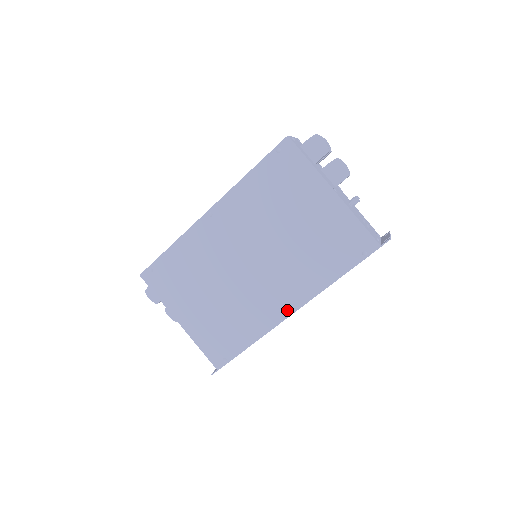
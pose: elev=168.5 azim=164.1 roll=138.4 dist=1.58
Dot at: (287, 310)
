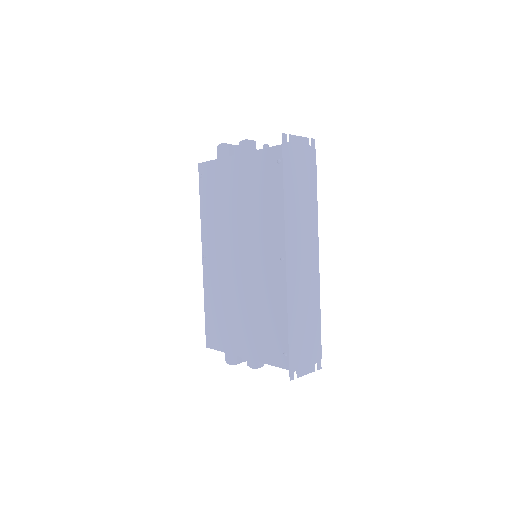
Dot at: (281, 261)
